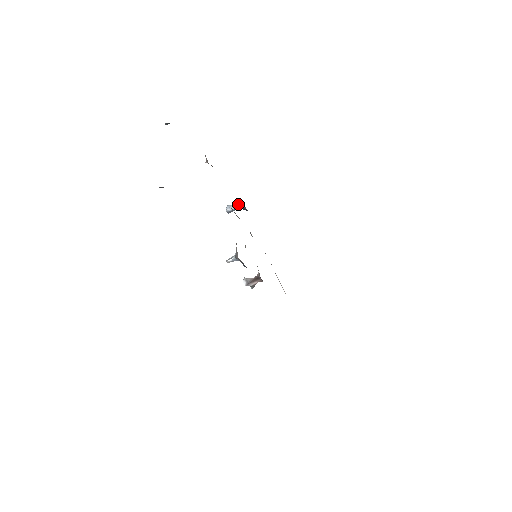
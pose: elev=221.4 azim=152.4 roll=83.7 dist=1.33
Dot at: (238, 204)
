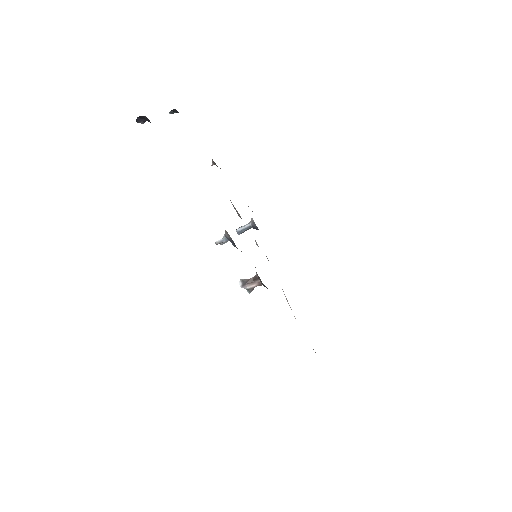
Dot at: (249, 223)
